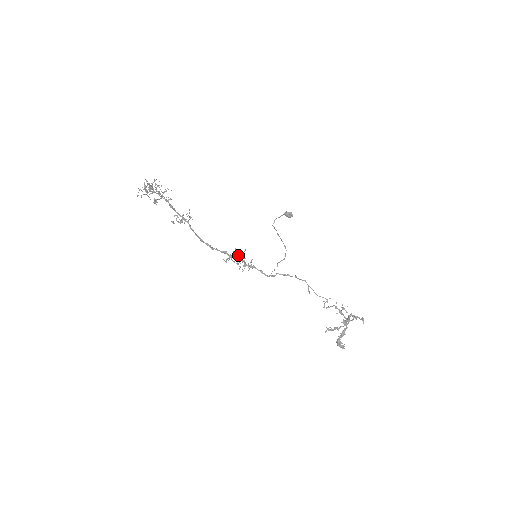
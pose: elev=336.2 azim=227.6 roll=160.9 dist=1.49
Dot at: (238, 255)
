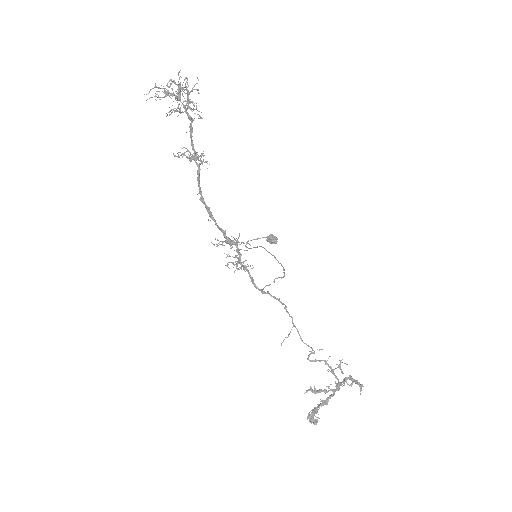
Dot at: occluded
